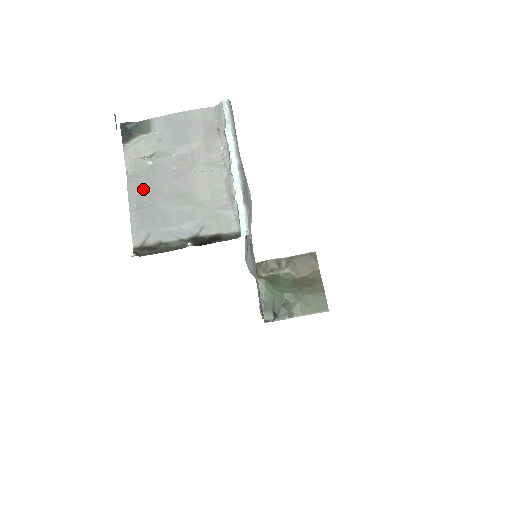
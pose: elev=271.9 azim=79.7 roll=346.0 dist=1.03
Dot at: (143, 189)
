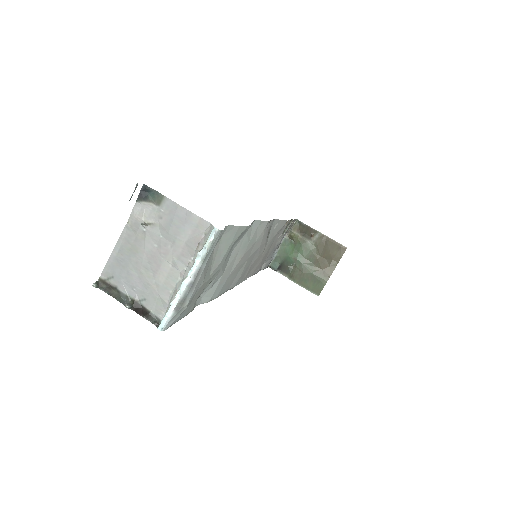
Dot at: (129, 244)
